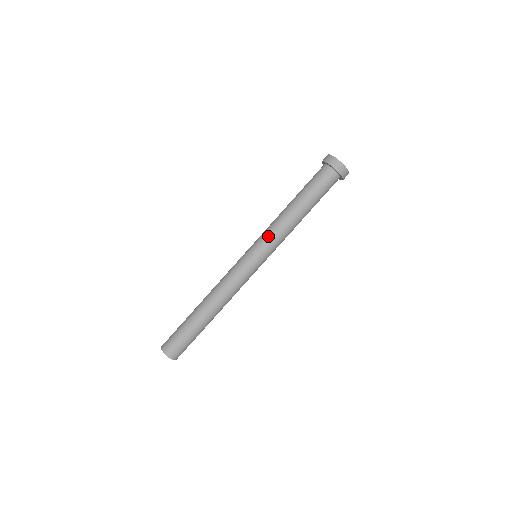
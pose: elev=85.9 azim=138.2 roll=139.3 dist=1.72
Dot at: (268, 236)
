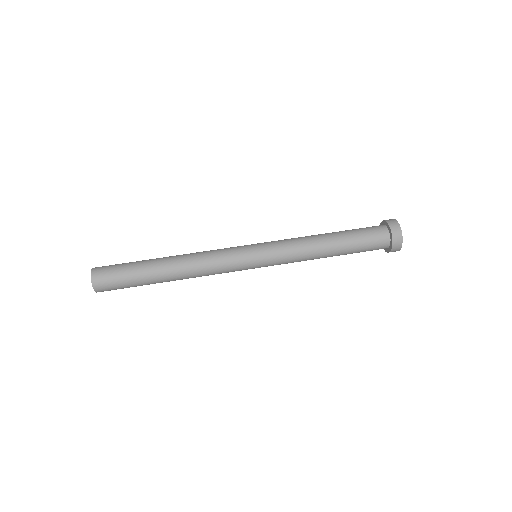
Dot at: (285, 252)
